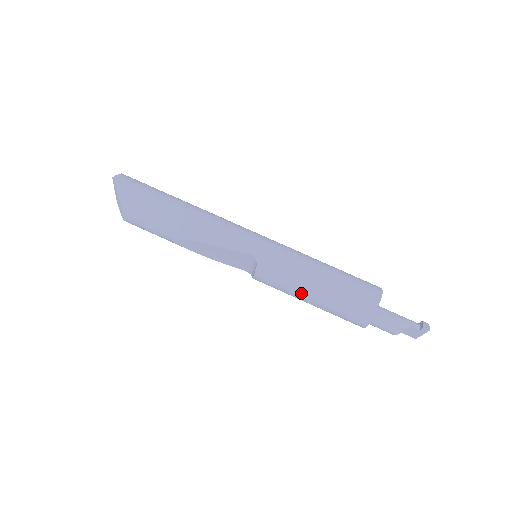
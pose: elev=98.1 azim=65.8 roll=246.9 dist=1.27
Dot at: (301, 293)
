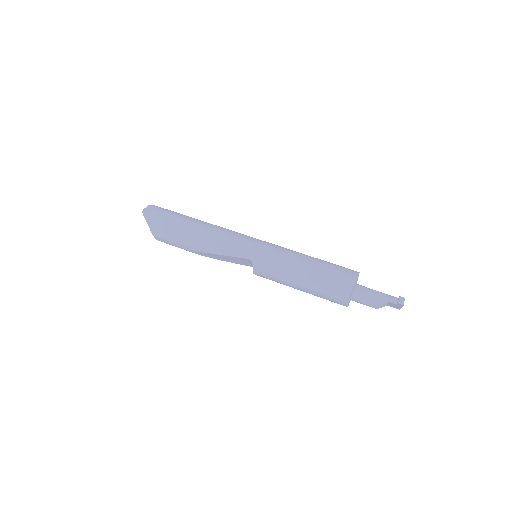
Dot at: (290, 285)
